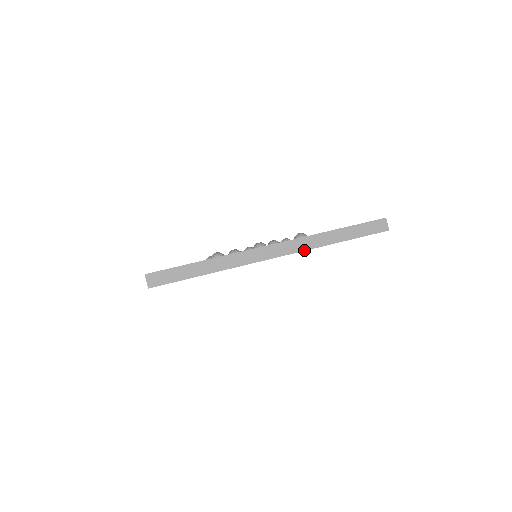
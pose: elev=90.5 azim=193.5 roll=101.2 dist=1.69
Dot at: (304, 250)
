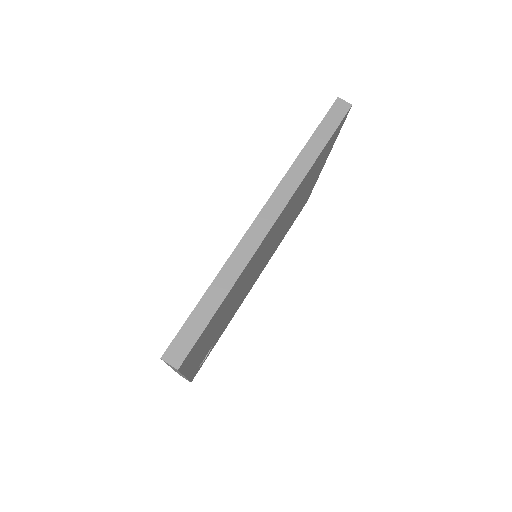
Dot at: (295, 190)
